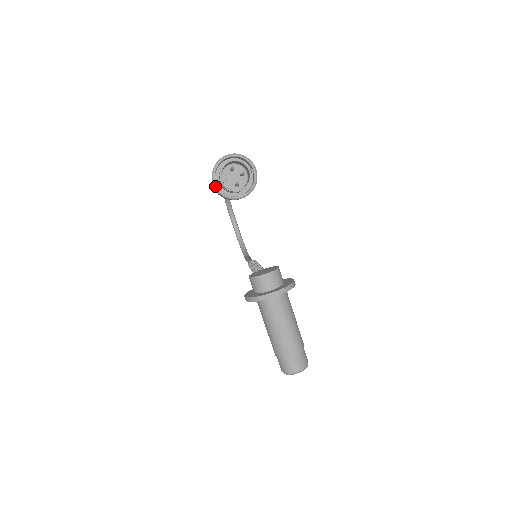
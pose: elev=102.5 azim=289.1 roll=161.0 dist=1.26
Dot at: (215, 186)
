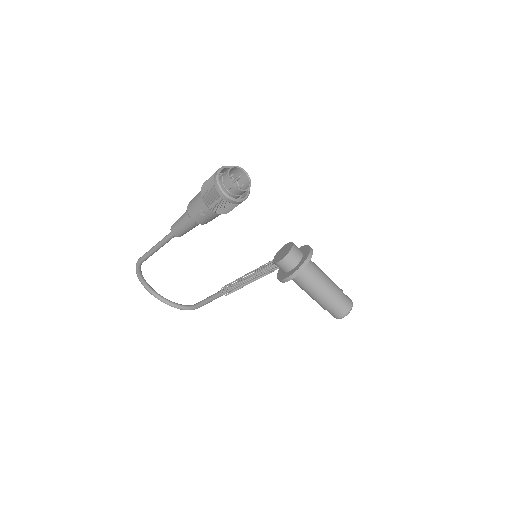
Dot at: (228, 196)
